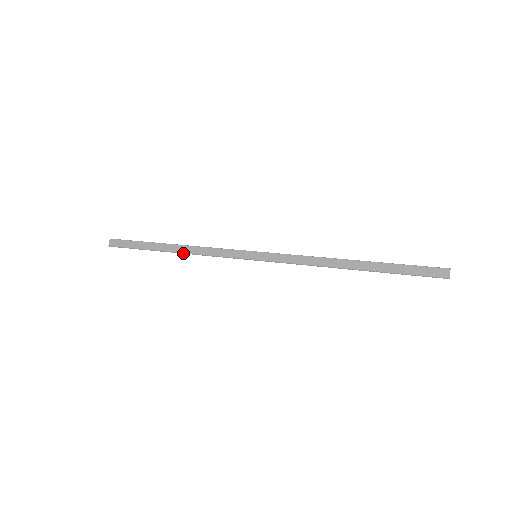
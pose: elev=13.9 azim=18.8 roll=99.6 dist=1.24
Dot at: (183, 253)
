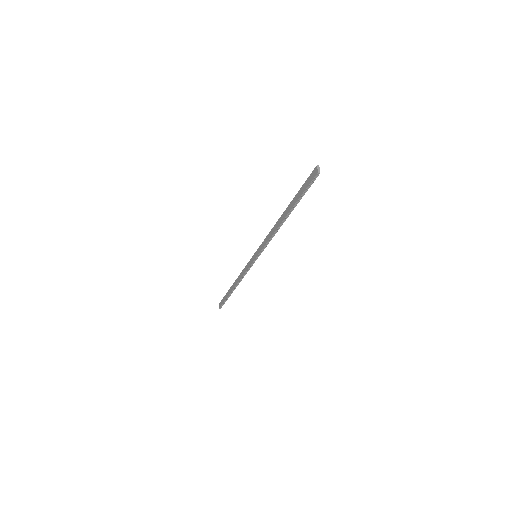
Dot at: (237, 285)
